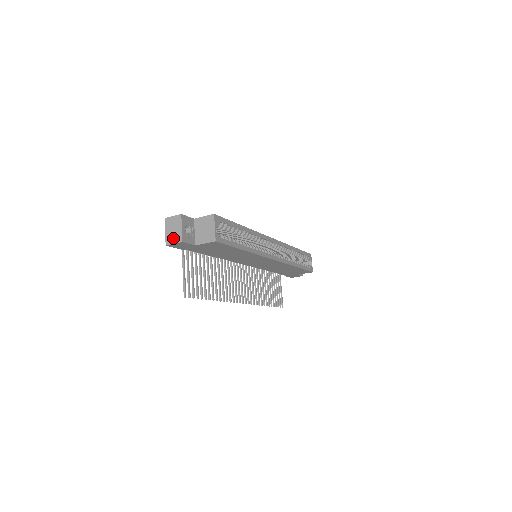
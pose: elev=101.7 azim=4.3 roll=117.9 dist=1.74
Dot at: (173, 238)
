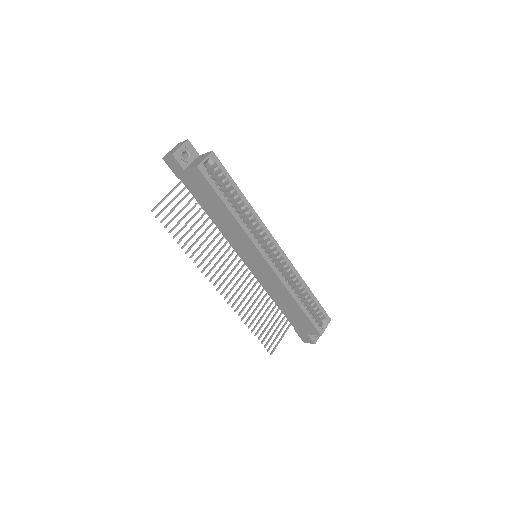
Dot at: (170, 153)
